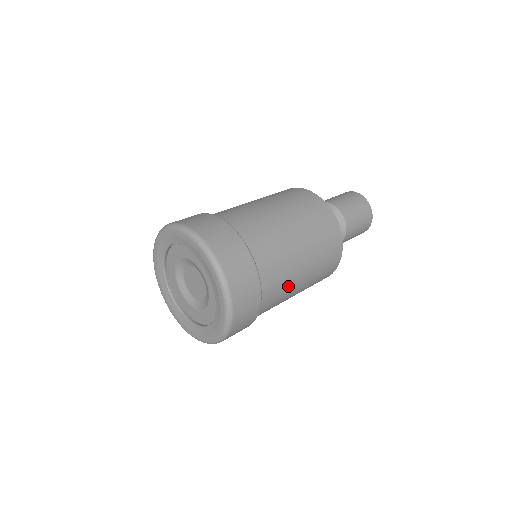
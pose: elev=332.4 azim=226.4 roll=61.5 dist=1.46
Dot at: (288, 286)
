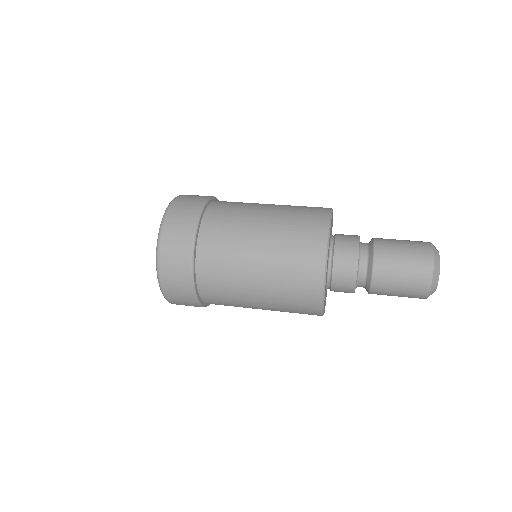
Dot at: occluded
